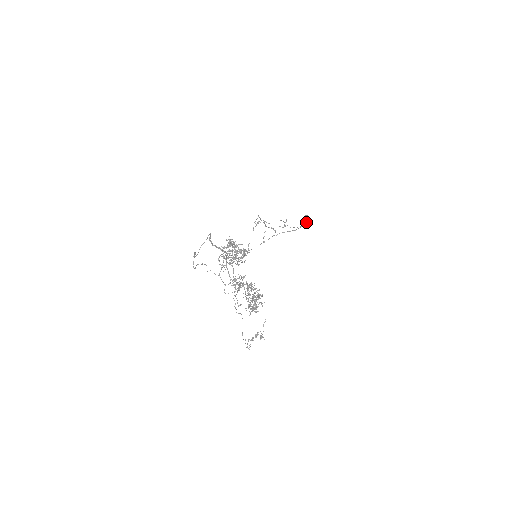
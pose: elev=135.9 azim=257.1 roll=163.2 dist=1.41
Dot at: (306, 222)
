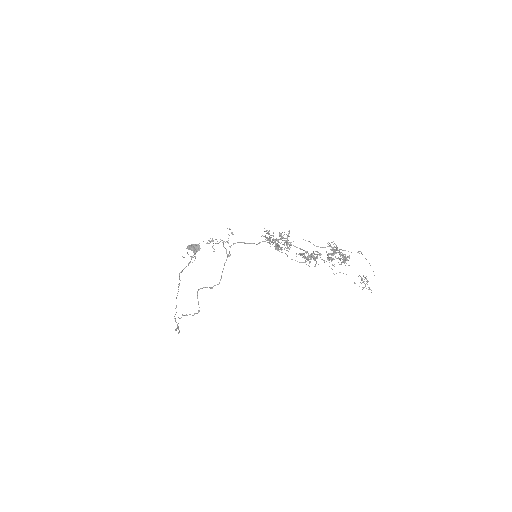
Dot at: (197, 249)
